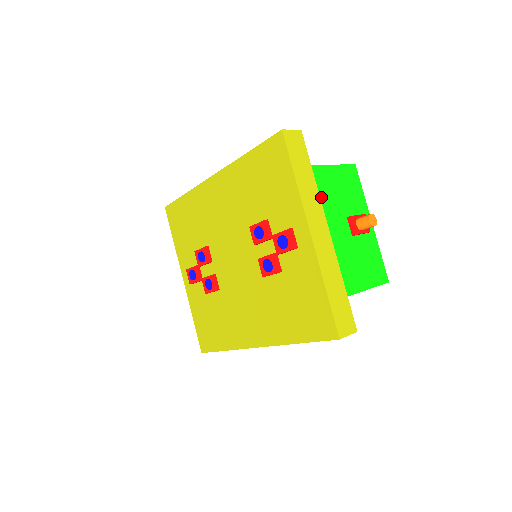
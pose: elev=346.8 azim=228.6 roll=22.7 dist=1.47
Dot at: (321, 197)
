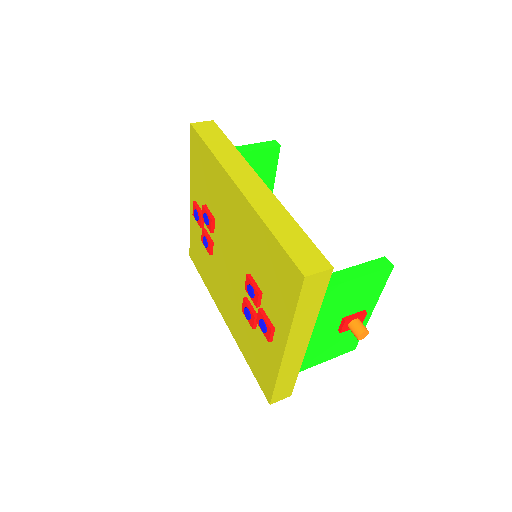
Dot at: (321, 311)
